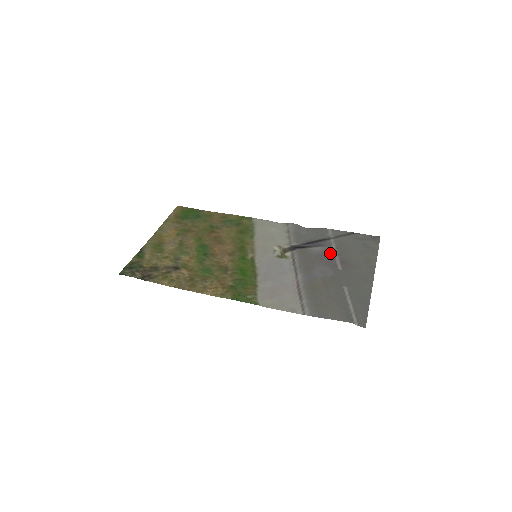
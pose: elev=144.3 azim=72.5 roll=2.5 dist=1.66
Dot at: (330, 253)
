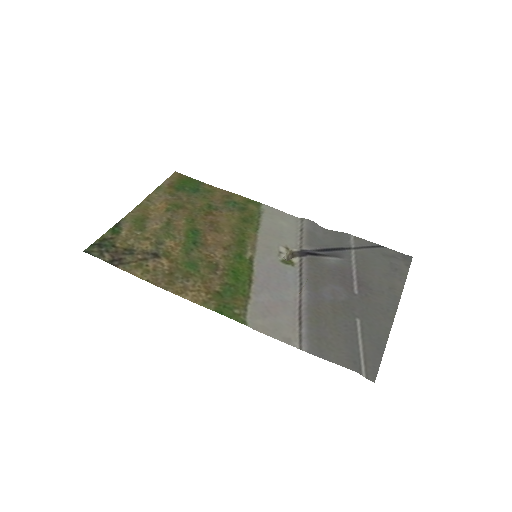
Dot at: (347, 269)
